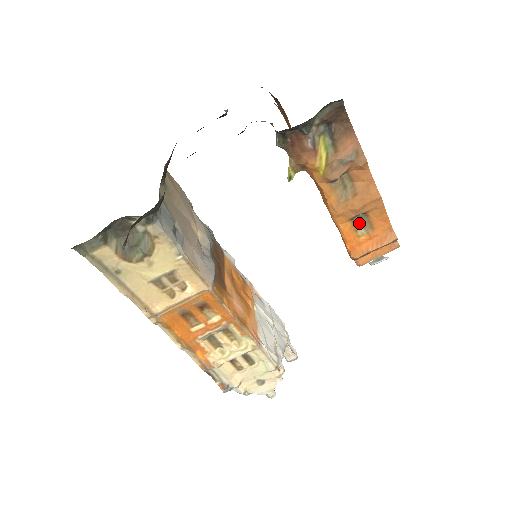
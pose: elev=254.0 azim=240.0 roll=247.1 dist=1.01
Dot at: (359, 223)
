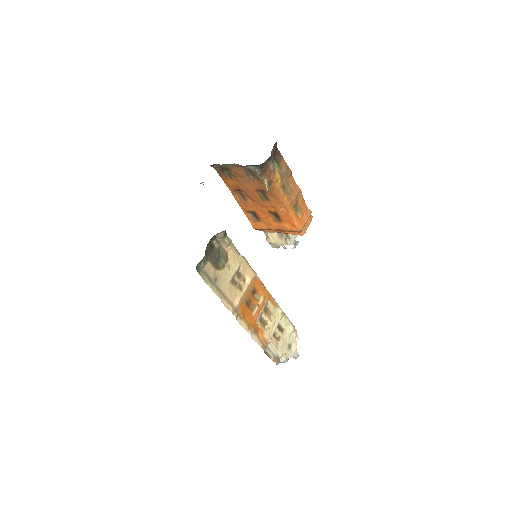
Dot at: (296, 209)
